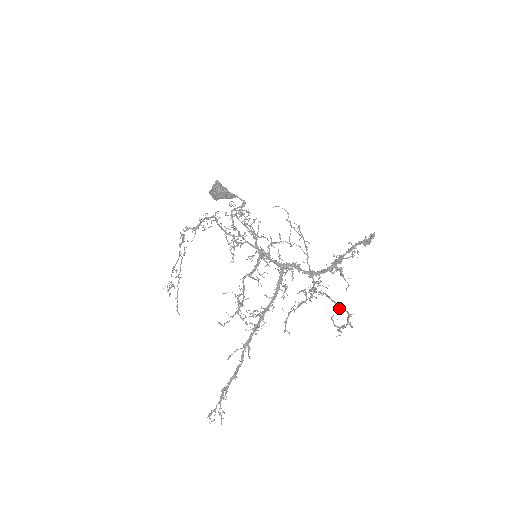
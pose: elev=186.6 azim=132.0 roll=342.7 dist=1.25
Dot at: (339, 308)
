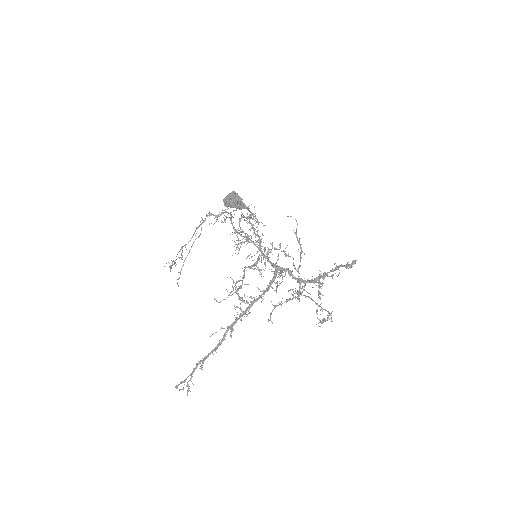
Dot at: (321, 308)
